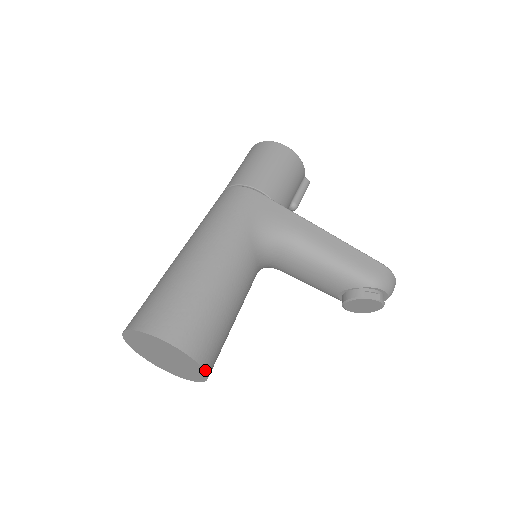
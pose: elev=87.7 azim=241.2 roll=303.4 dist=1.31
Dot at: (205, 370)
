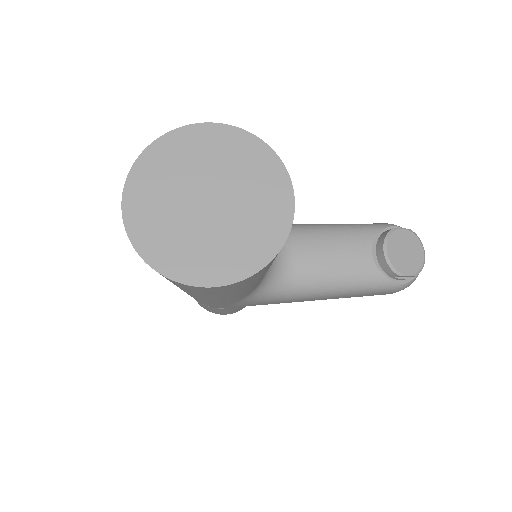
Dot at: (279, 159)
